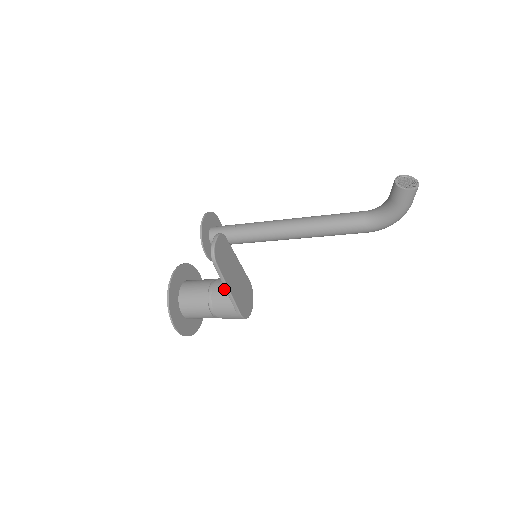
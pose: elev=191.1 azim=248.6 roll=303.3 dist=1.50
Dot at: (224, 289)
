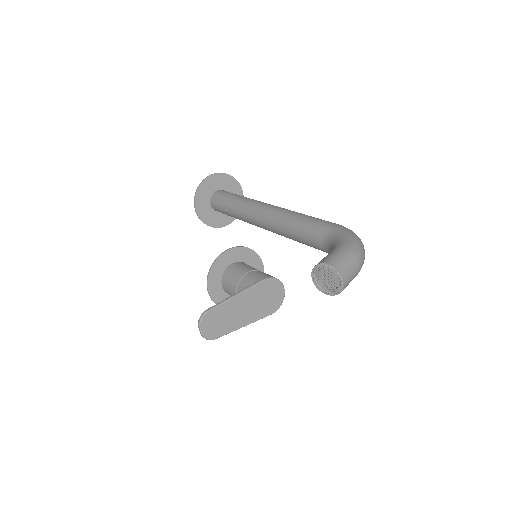
Dot at: occluded
